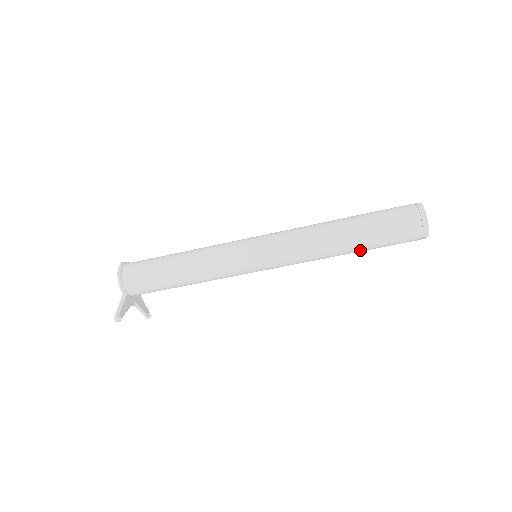
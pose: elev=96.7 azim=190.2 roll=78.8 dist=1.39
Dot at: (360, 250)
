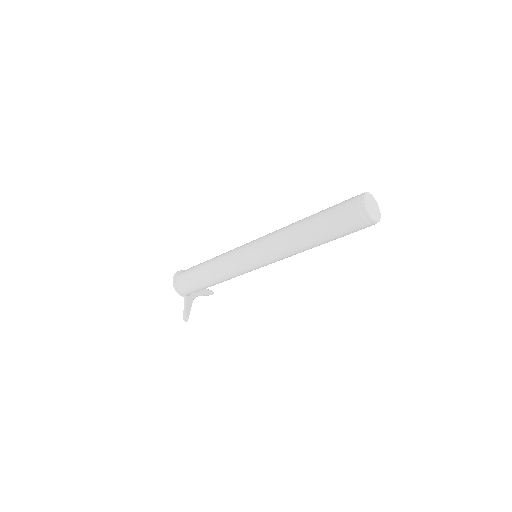
Dot at: (327, 242)
